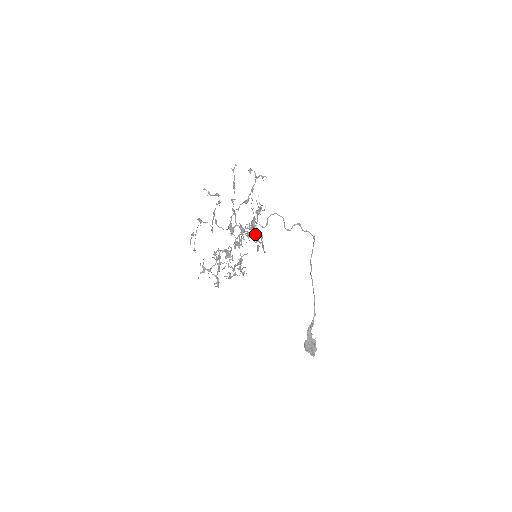
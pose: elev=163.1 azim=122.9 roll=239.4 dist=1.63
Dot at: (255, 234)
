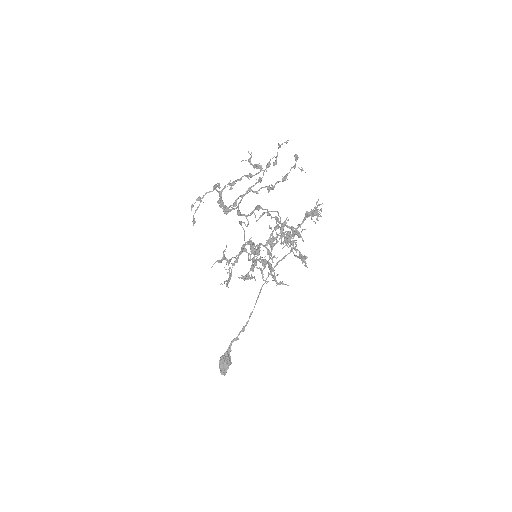
Dot at: occluded
